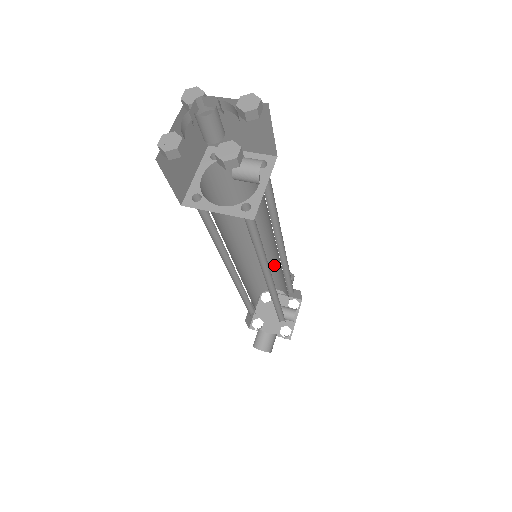
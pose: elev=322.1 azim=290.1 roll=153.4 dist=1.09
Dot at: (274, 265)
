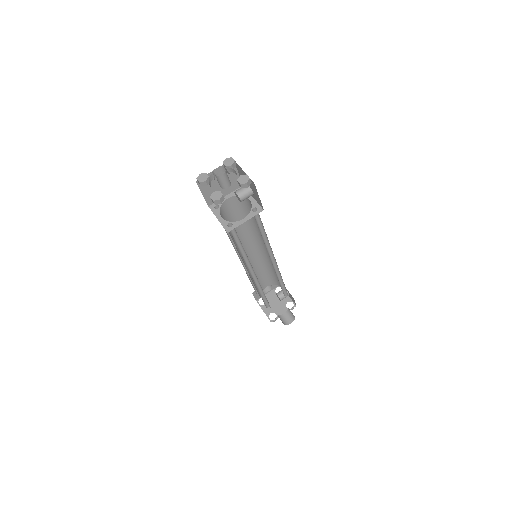
Dot at: (260, 265)
